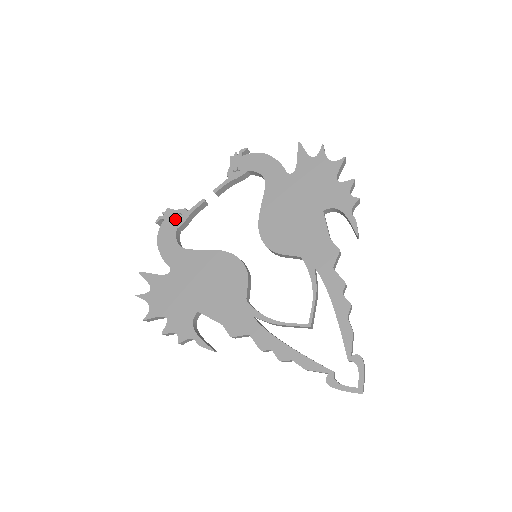
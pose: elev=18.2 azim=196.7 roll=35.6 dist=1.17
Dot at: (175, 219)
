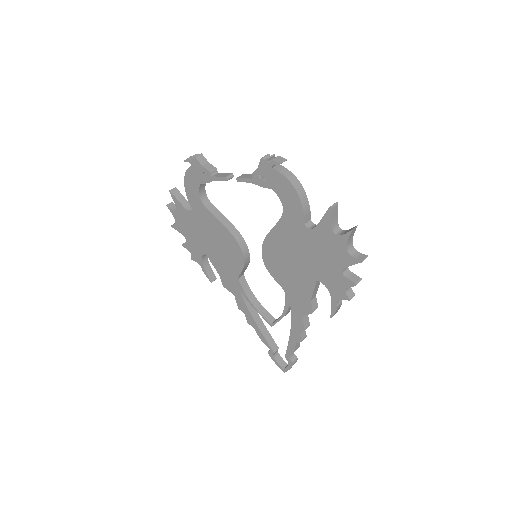
Dot at: (200, 174)
